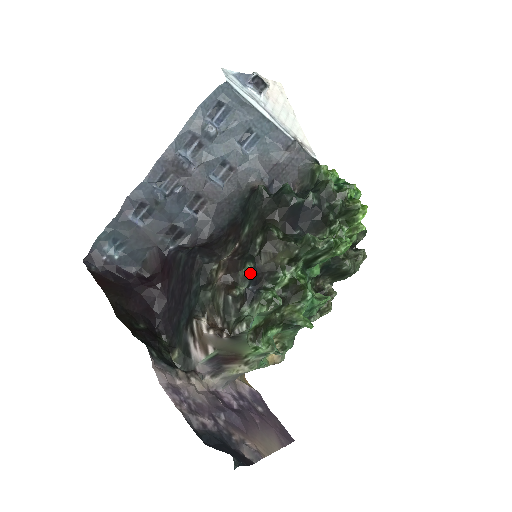
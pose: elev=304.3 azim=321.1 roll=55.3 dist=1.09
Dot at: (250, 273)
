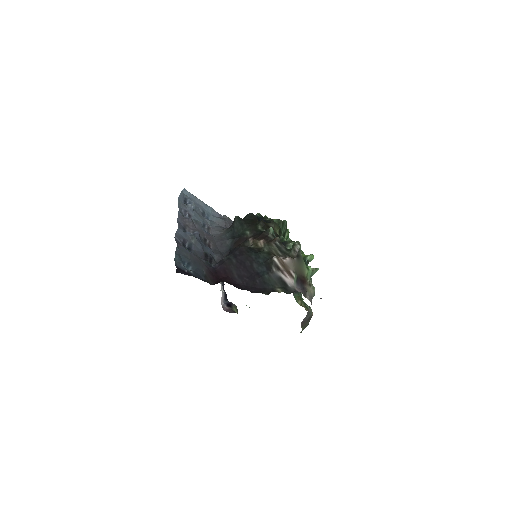
Dot at: (274, 233)
